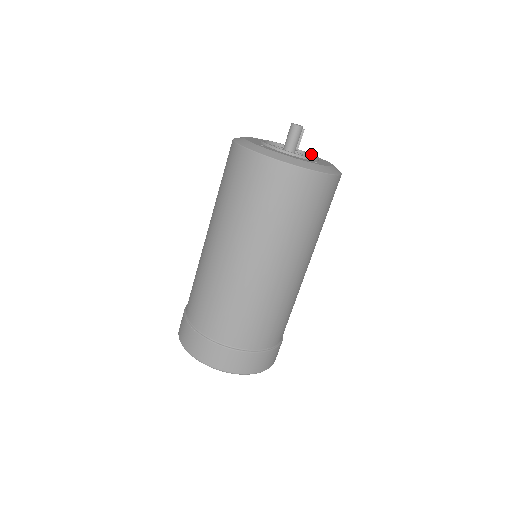
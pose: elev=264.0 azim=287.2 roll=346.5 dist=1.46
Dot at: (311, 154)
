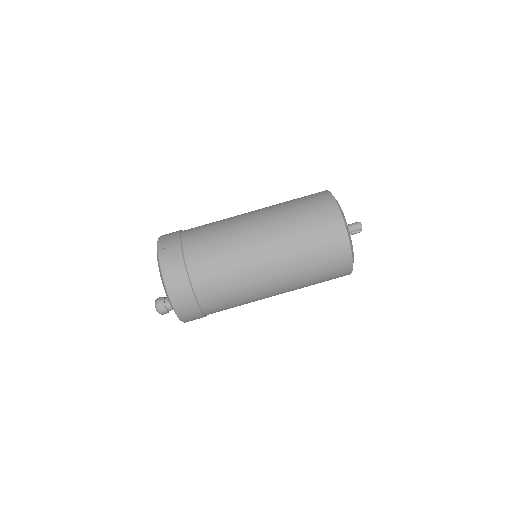
Dot at: occluded
